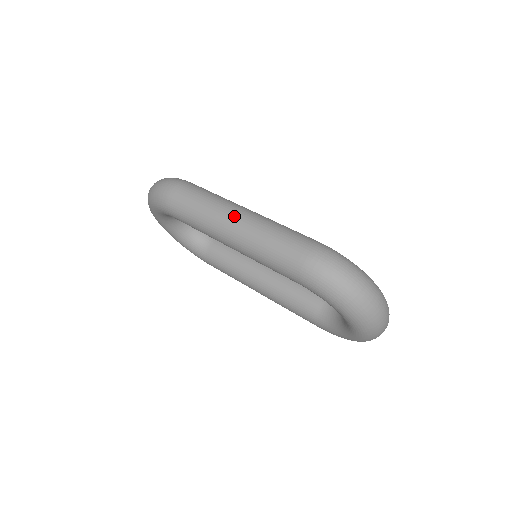
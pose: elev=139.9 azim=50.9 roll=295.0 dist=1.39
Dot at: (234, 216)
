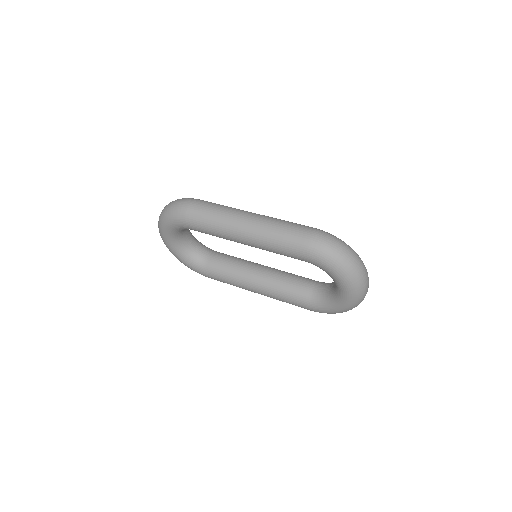
Dot at: (247, 217)
